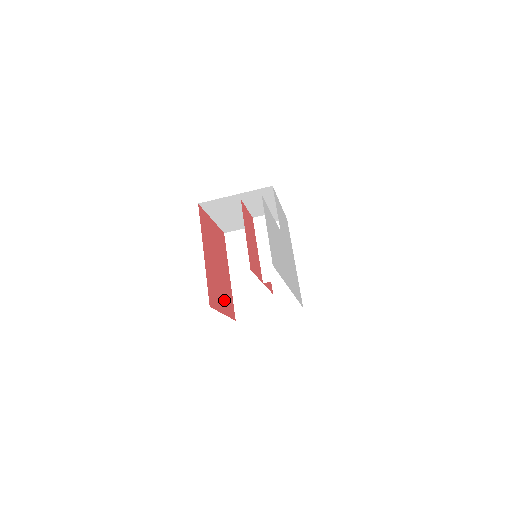
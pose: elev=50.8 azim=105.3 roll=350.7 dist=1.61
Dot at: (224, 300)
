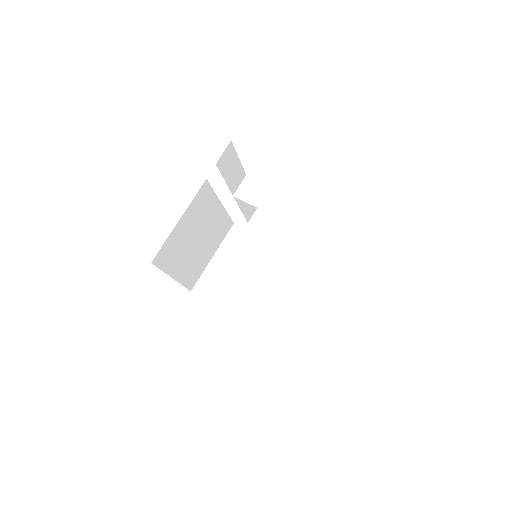
Dot at: occluded
